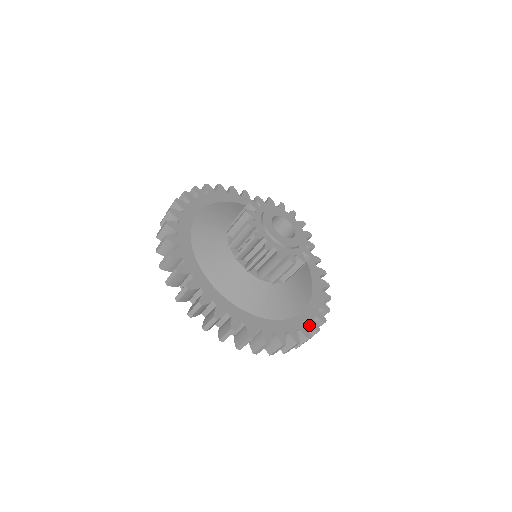
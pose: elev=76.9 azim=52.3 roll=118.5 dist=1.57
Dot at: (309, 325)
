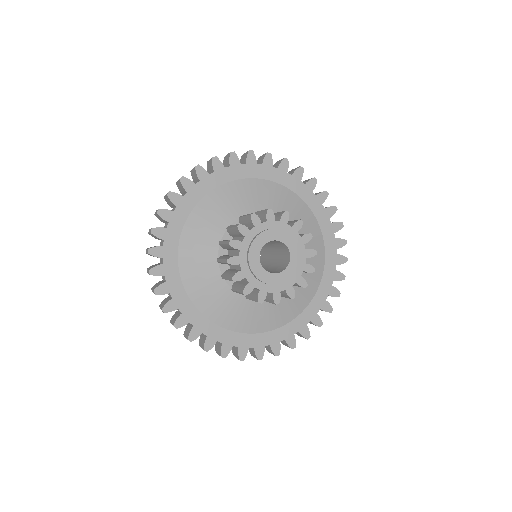
Dot at: (238, 348)
